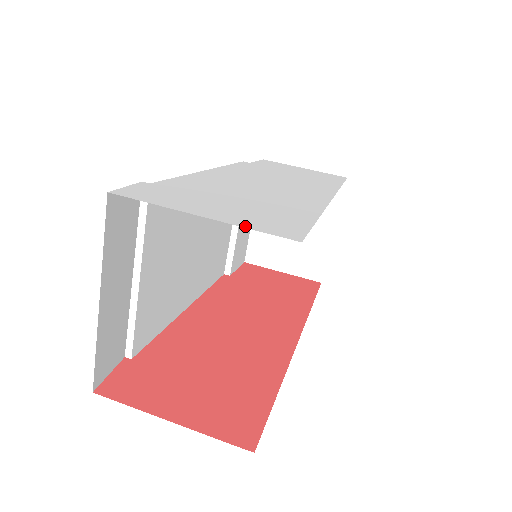
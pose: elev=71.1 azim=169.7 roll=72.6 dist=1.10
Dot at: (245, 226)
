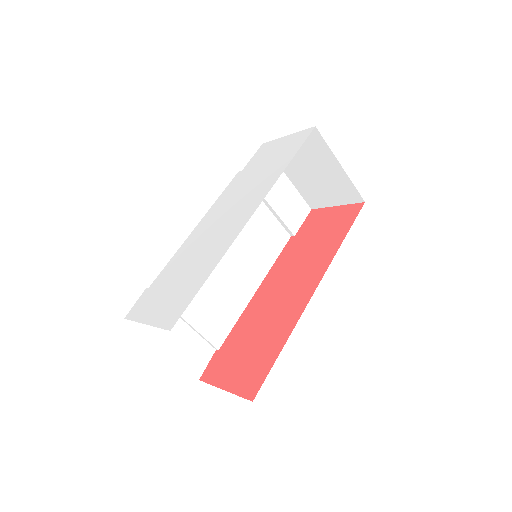
Dot at: (157, 325)
